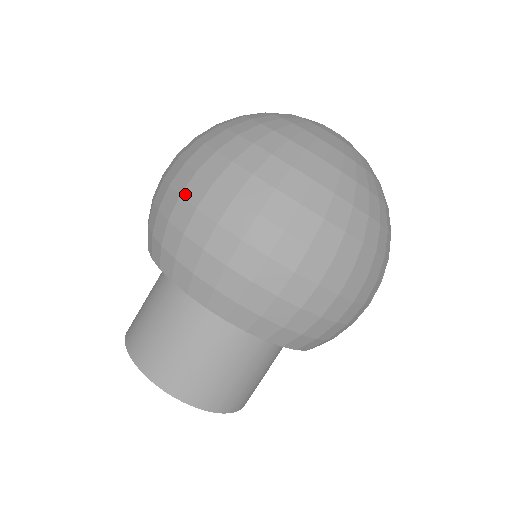
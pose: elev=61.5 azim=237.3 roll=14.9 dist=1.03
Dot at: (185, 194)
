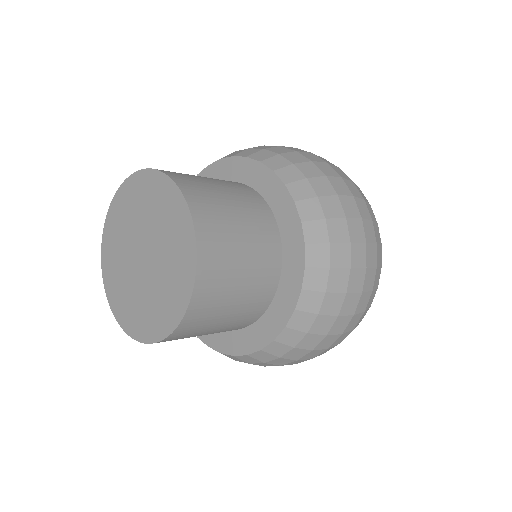
Dot at: occluded
